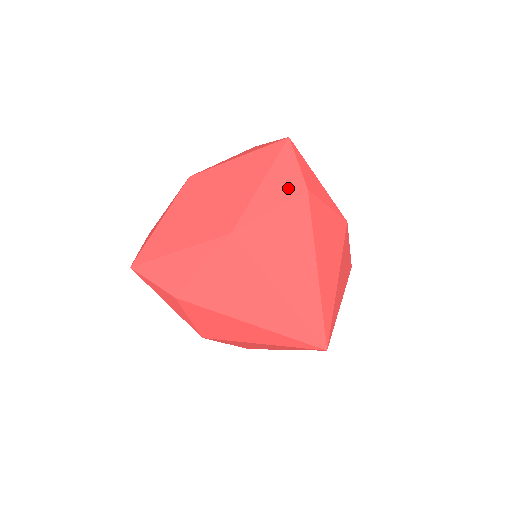
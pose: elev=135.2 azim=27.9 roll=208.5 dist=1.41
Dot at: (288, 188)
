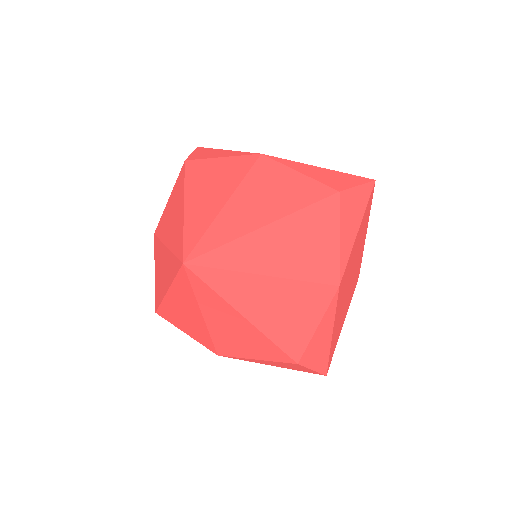
Dot at: occluded
